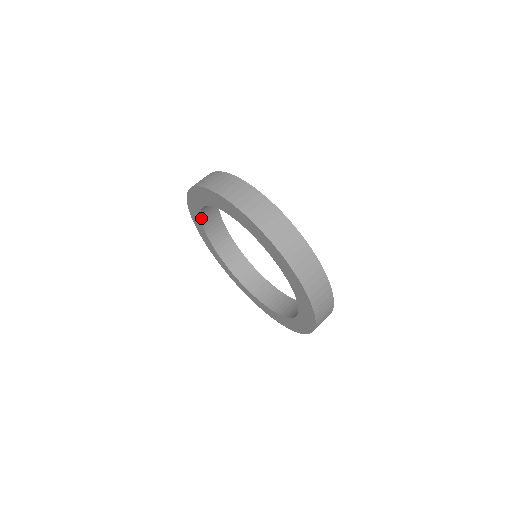
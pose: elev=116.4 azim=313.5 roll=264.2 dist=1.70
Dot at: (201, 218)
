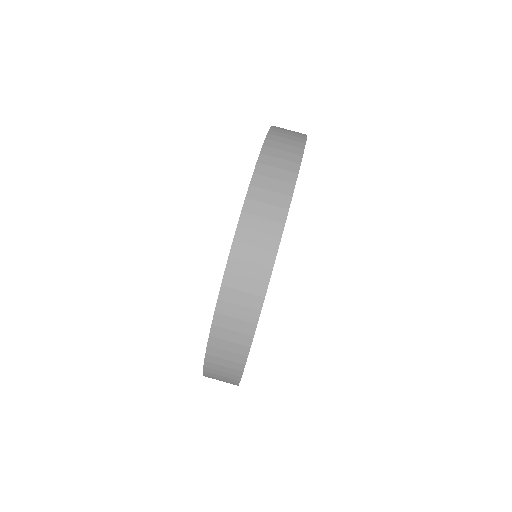
Dot at: occluded
